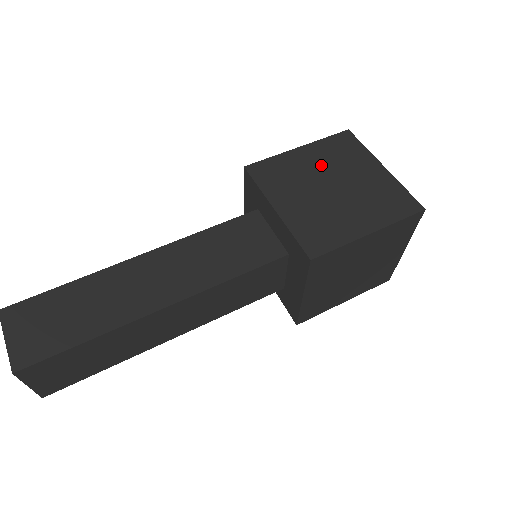
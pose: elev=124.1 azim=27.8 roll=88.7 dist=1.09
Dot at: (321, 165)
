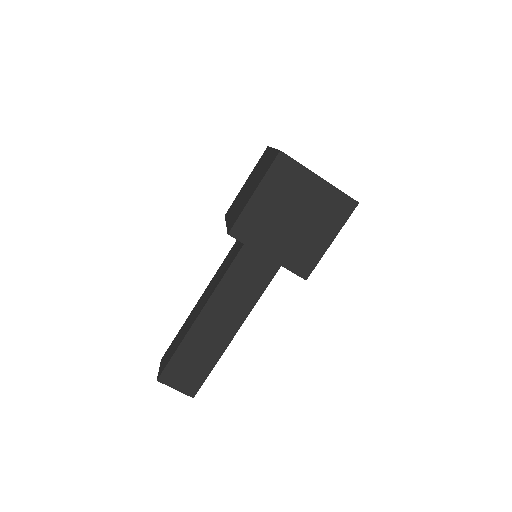
Dot at: (250, 180)
